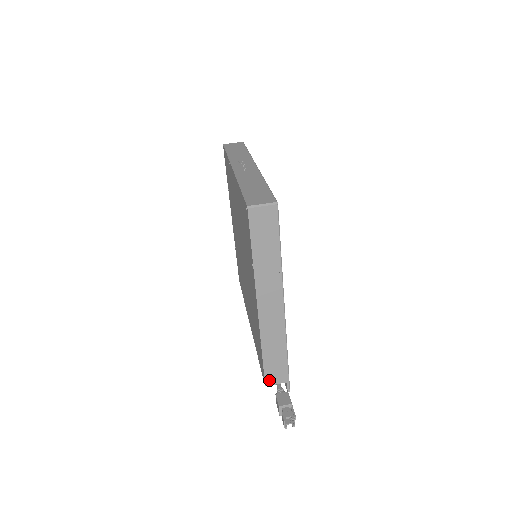
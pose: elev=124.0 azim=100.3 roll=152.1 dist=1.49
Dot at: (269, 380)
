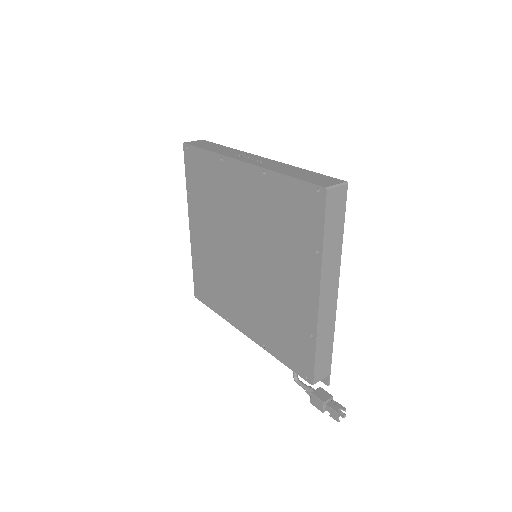
Dot at: (317, 377)
